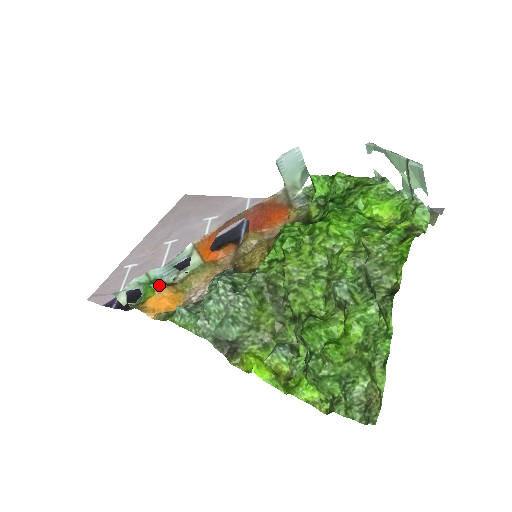
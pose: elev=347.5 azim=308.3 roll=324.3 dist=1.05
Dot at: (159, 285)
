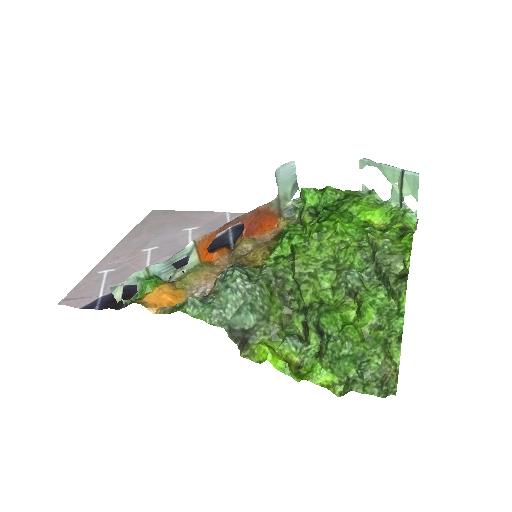
Dot at: (159, 281)
